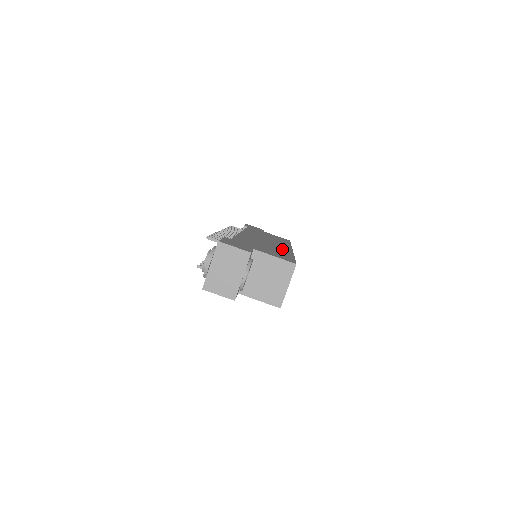
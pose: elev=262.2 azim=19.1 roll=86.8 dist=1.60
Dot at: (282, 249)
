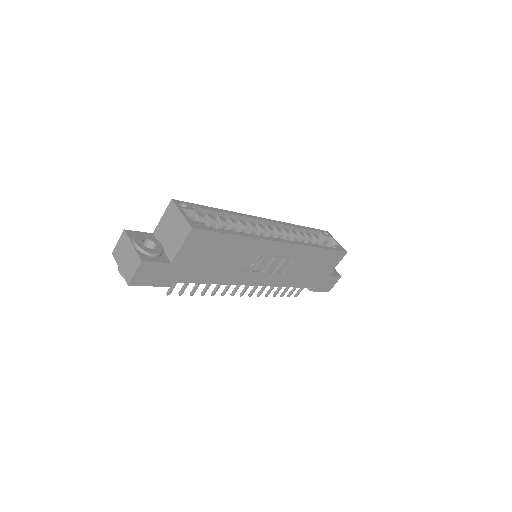
Dot at: occluded
